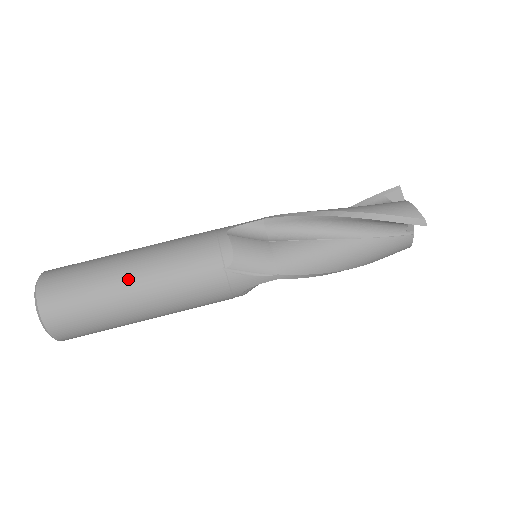
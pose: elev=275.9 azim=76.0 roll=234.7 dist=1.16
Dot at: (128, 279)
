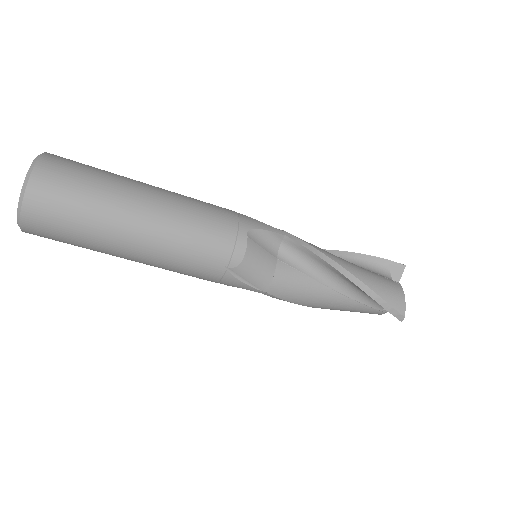
Dot at: (132, 228)
